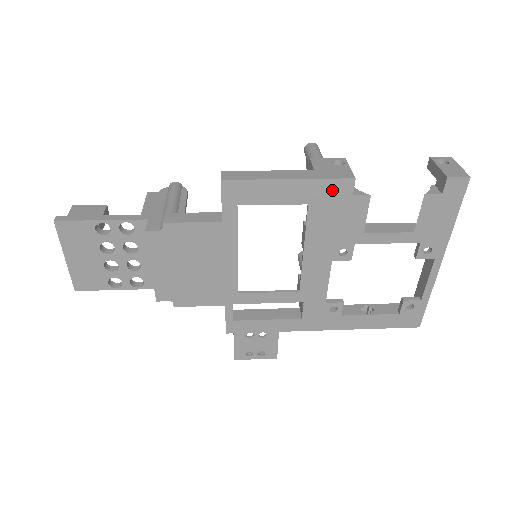
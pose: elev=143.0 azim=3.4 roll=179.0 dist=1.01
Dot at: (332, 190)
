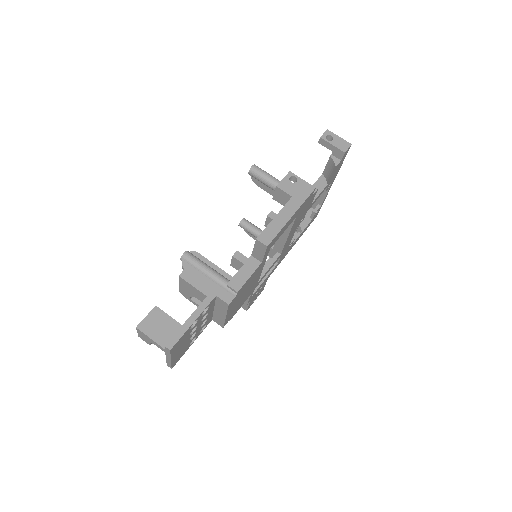
Dot at: (306, 202)
